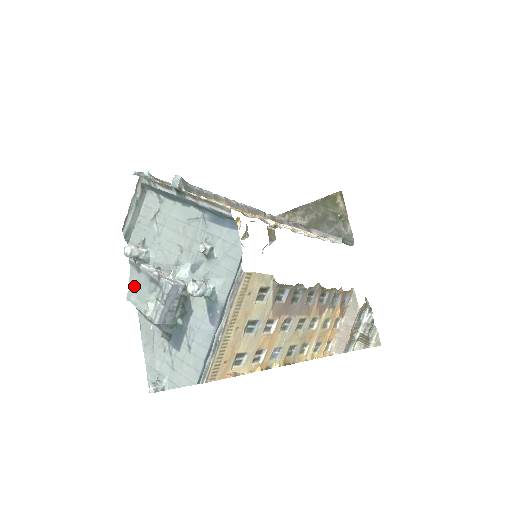
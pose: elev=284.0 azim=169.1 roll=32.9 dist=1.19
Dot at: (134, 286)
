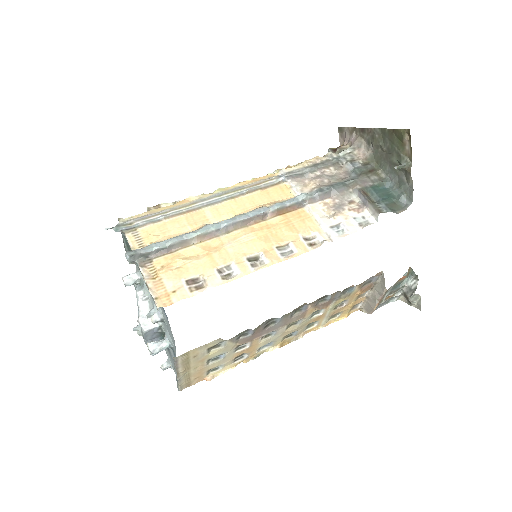
Dot at: occluded
